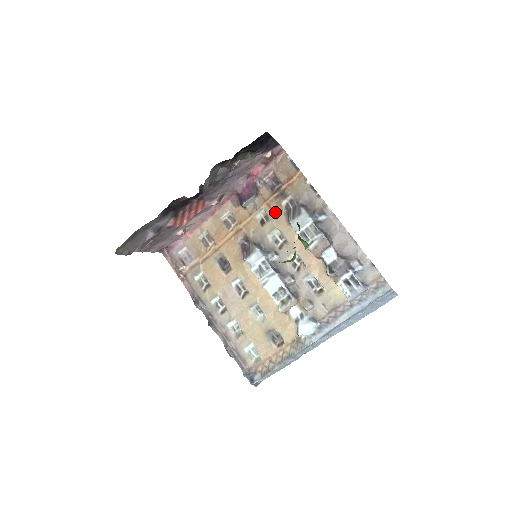
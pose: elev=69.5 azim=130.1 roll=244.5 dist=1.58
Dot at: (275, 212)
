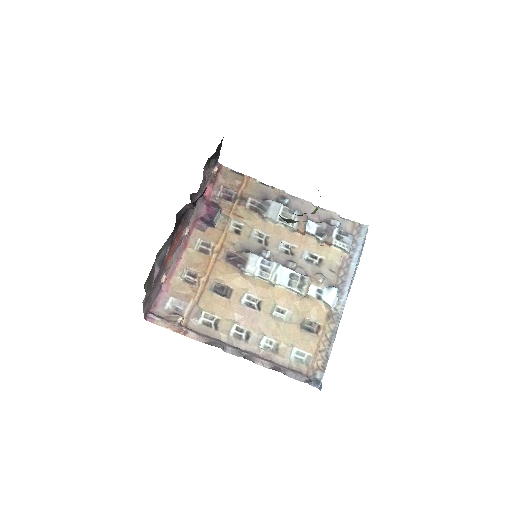
Dot at: (244, 217)
